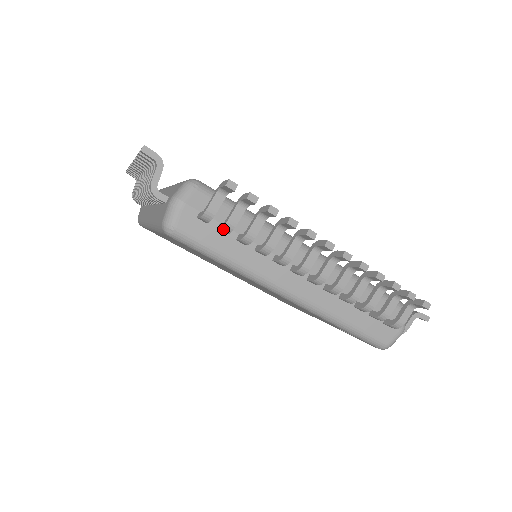
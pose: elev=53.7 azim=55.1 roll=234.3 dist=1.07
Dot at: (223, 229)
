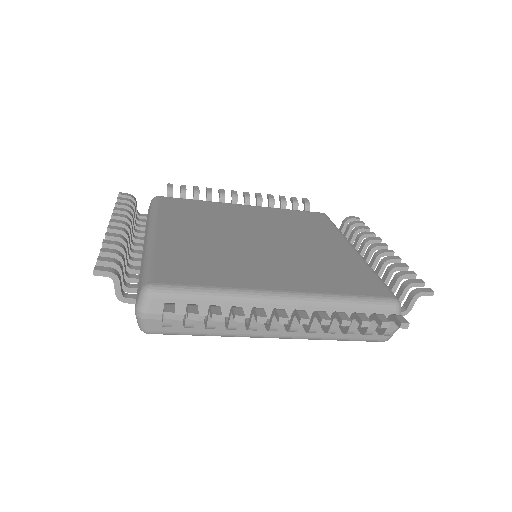
Dot at: occluded
